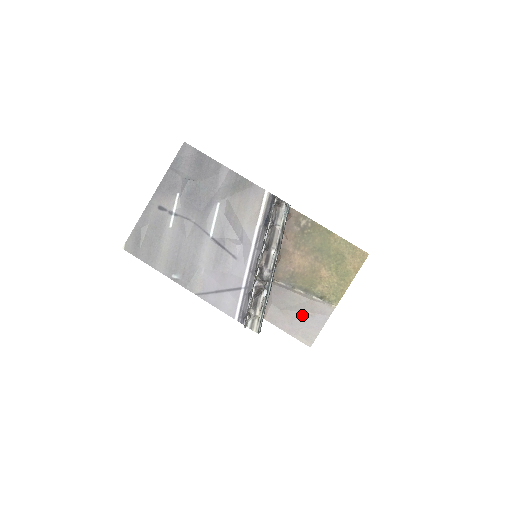
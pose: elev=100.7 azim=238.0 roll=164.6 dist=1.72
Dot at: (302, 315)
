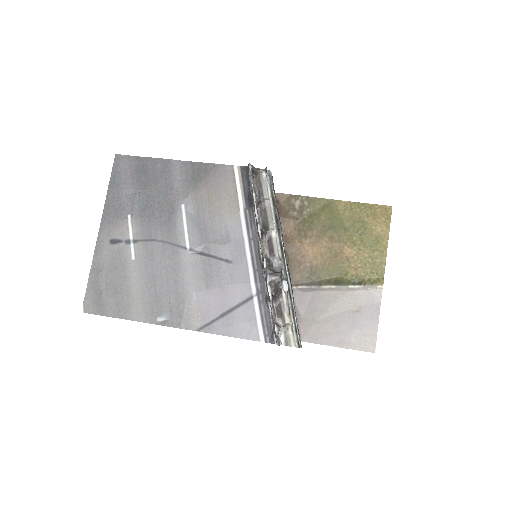
Dot at: (346, 316)
